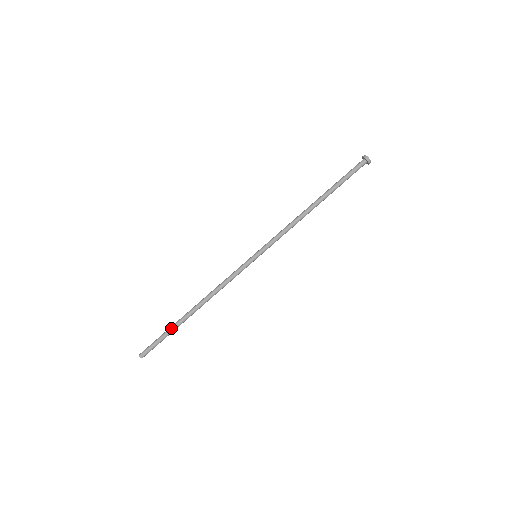
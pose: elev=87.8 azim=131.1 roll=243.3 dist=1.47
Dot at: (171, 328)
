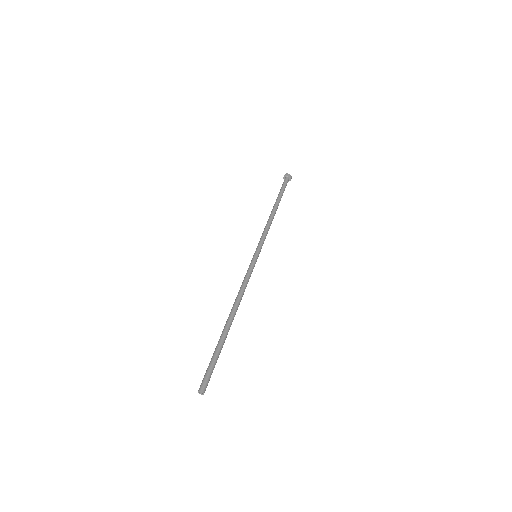
Dot at: (219, 344)
